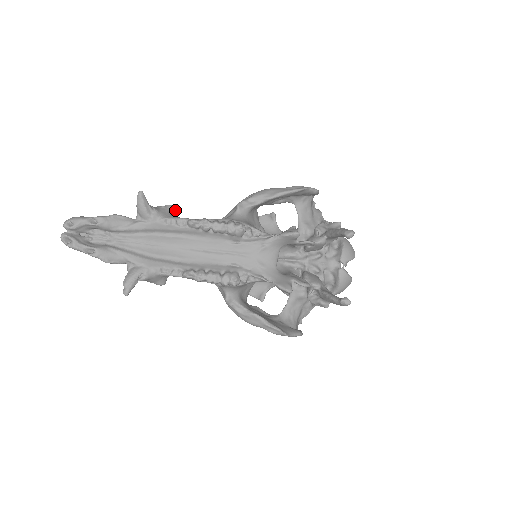
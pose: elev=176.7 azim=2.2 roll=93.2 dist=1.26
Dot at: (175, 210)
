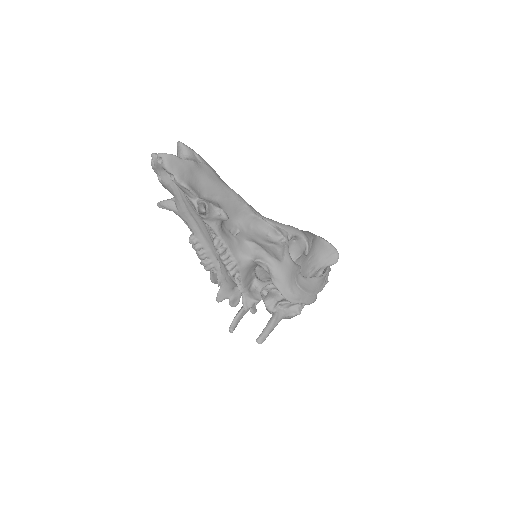
Dot at: (225, 220)
